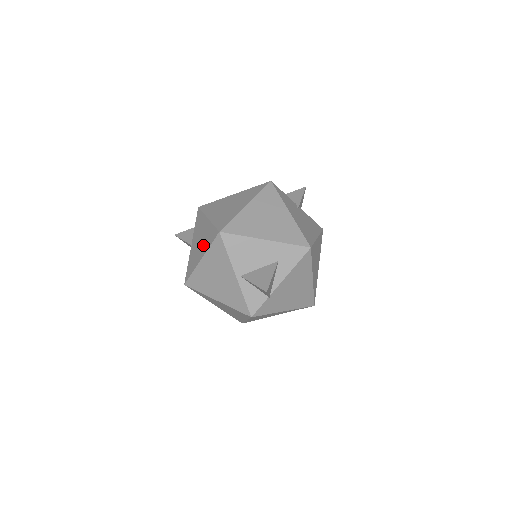
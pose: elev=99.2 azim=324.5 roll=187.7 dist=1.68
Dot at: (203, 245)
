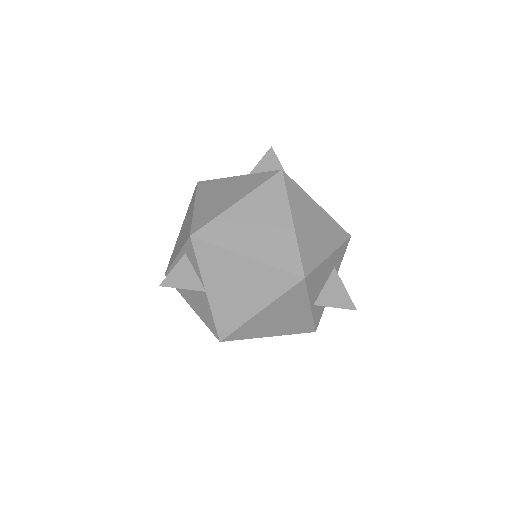
Dot at: (257, 293)
